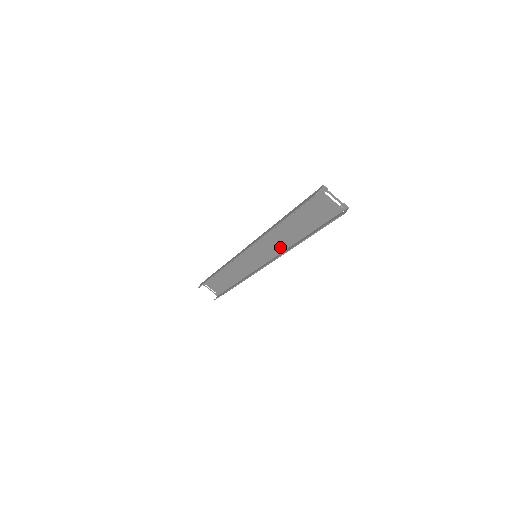
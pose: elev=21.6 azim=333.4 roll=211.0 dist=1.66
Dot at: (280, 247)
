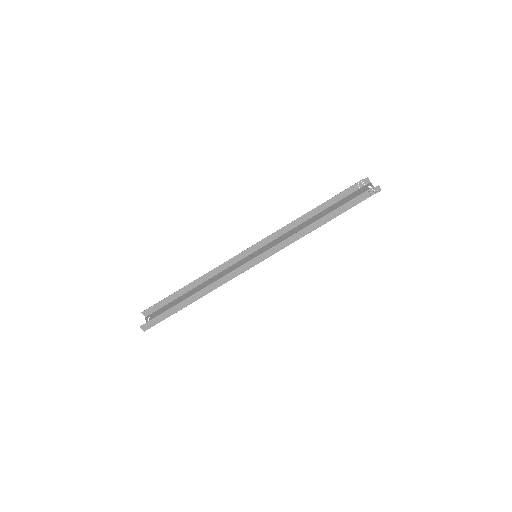
Dot at: occluded
